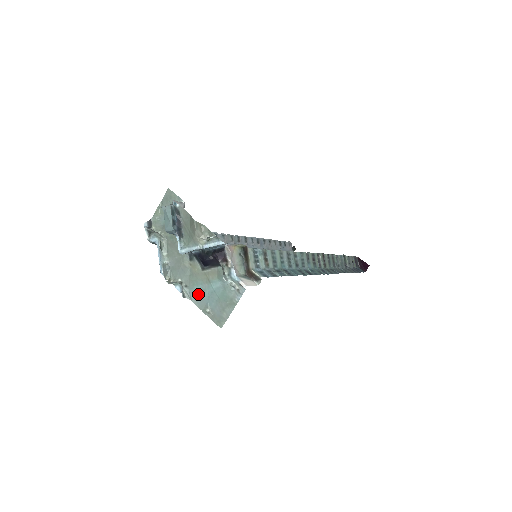
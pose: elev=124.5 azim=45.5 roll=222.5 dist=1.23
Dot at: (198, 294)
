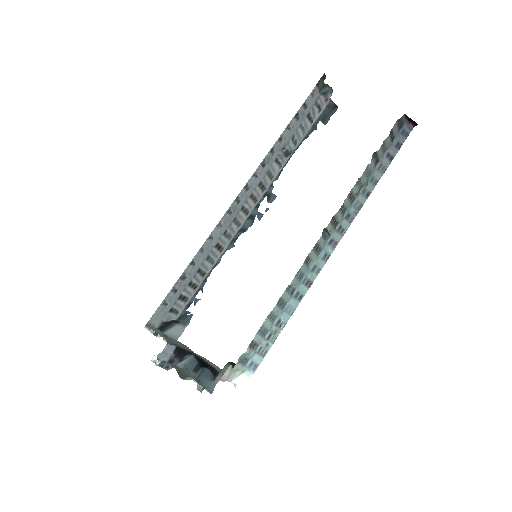
Dot at: (210, 362)
